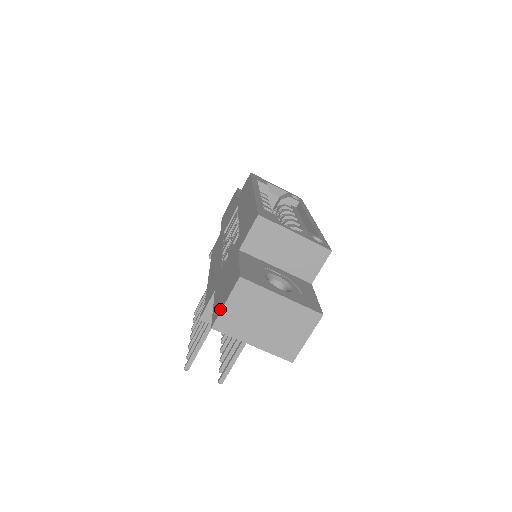
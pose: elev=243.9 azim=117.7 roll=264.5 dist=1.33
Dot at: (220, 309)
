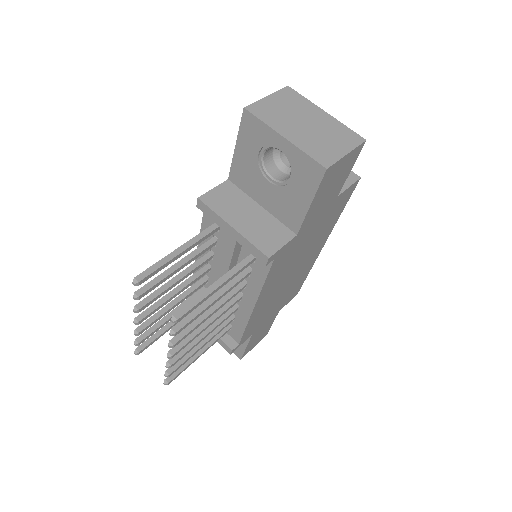
Dot at: (258, 104)
